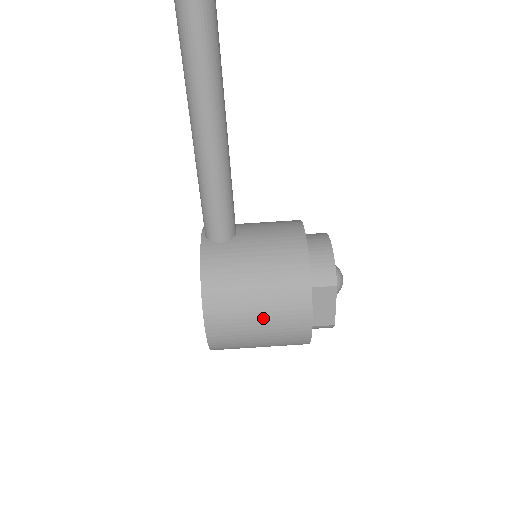
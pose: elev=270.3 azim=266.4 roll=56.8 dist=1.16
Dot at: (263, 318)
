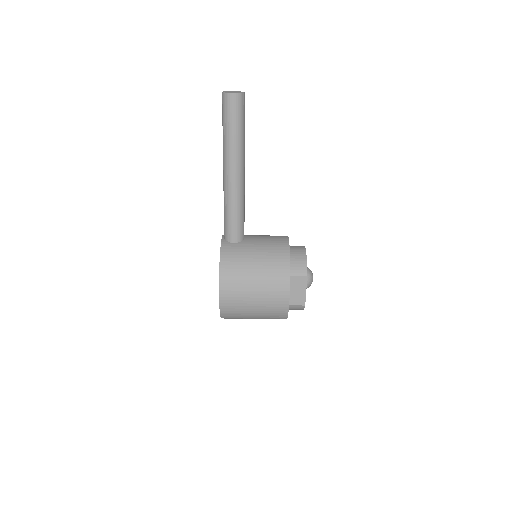
Dot at: (258, 292)
